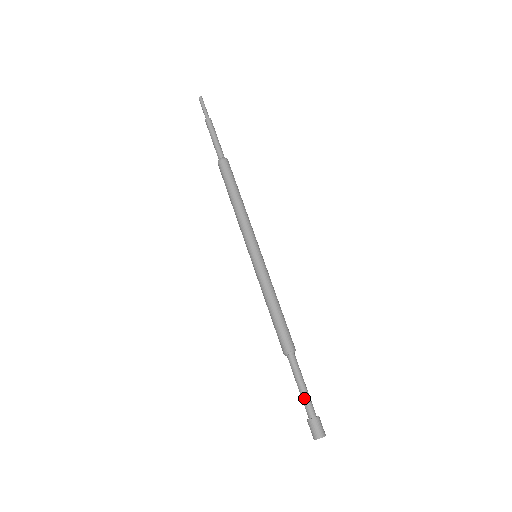
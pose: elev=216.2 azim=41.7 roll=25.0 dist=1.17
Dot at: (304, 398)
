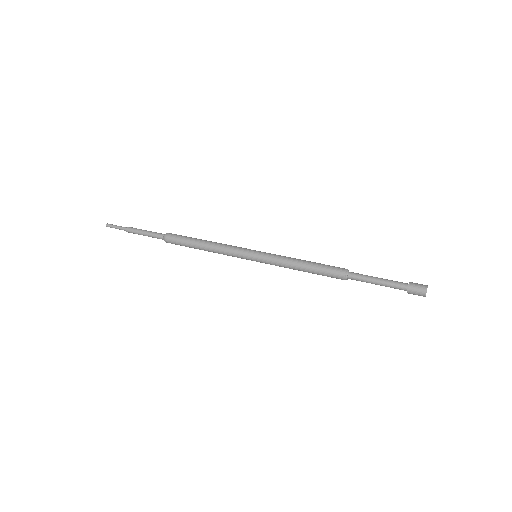
Dot at: (389, 283)
